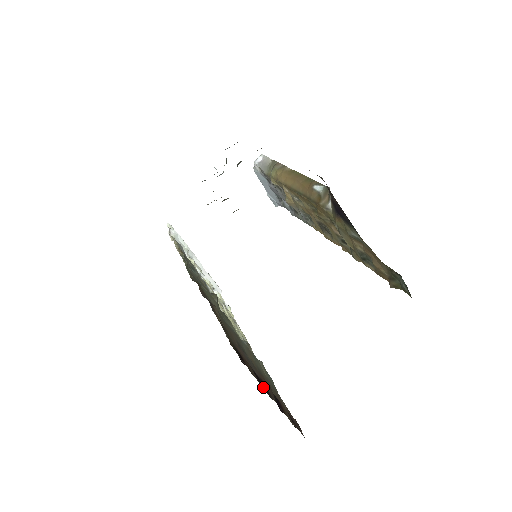
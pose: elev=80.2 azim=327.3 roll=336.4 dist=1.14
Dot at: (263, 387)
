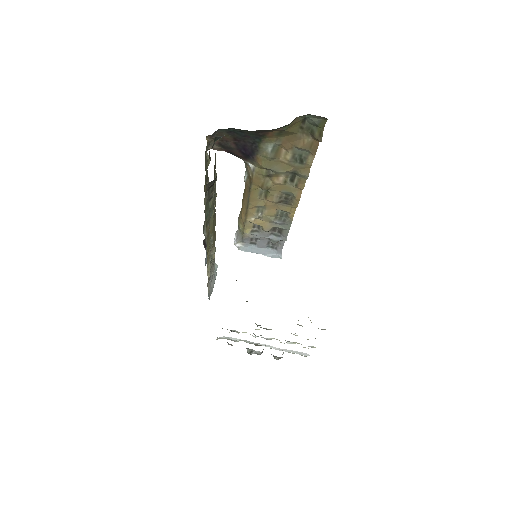
Dot at: occluded
